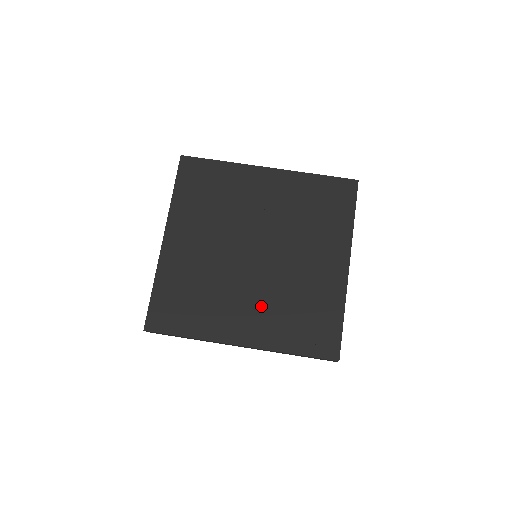
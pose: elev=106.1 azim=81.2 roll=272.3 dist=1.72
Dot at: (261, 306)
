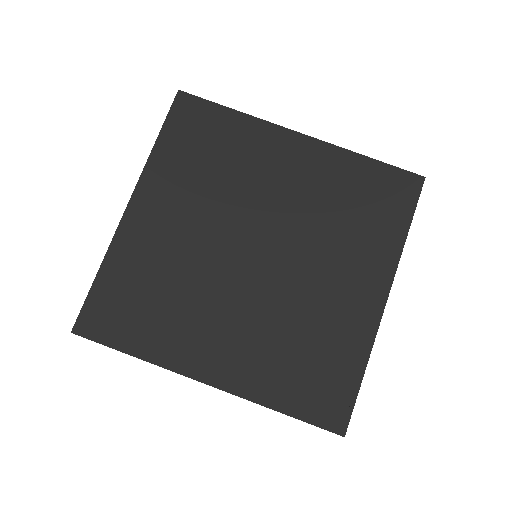
Dot at: (248, 332)
